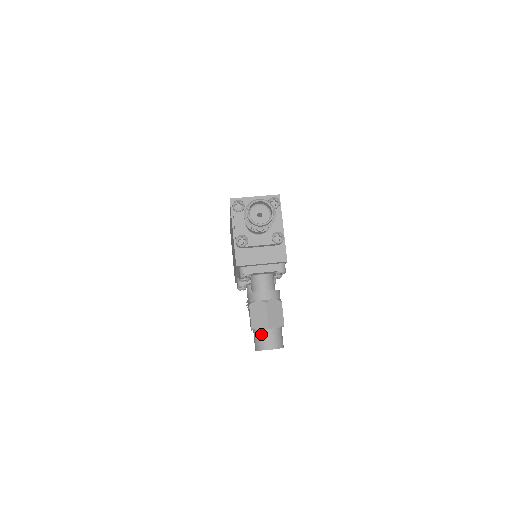
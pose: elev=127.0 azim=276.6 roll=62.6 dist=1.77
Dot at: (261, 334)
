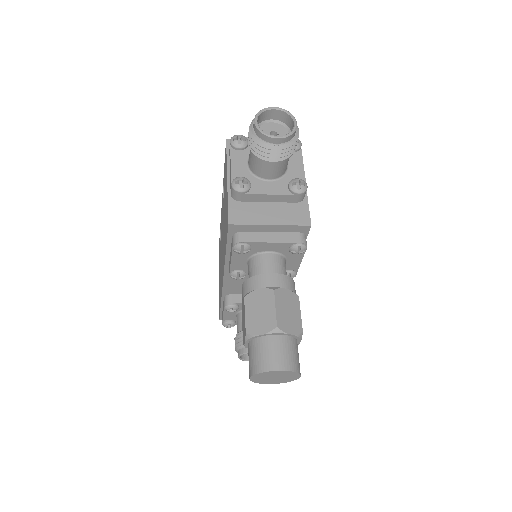
Dot at: (262, 343)
